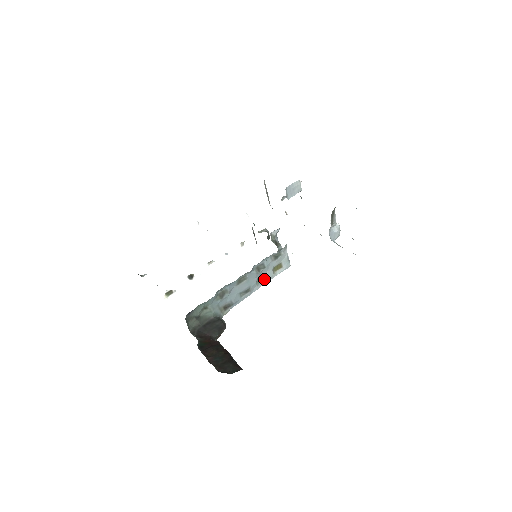
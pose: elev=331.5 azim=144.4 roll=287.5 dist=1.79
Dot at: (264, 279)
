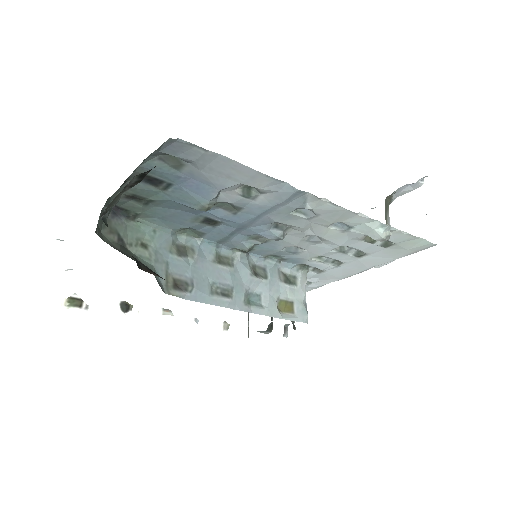
Dot at: (259, 305)
